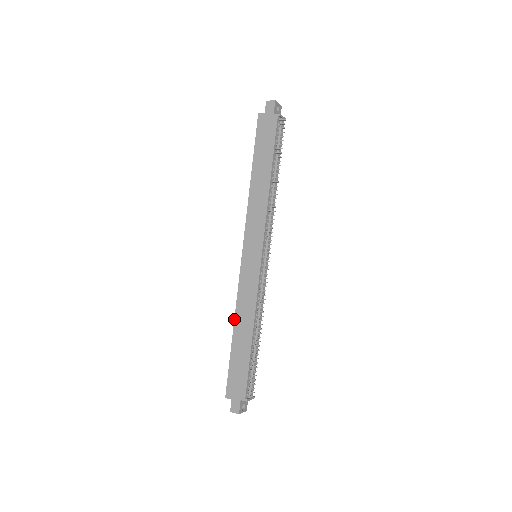
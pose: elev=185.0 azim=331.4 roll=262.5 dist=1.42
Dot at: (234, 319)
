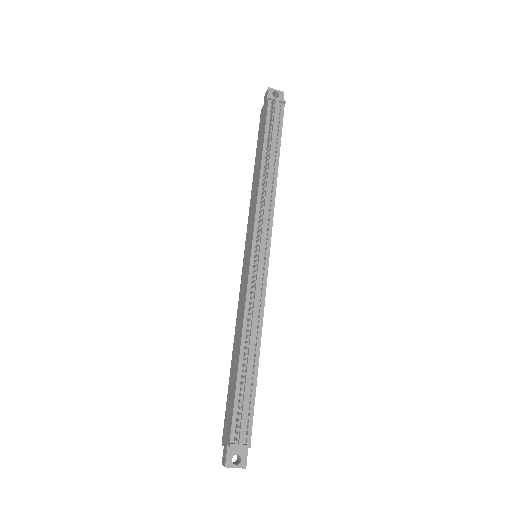
Dot at: (234, 337)
